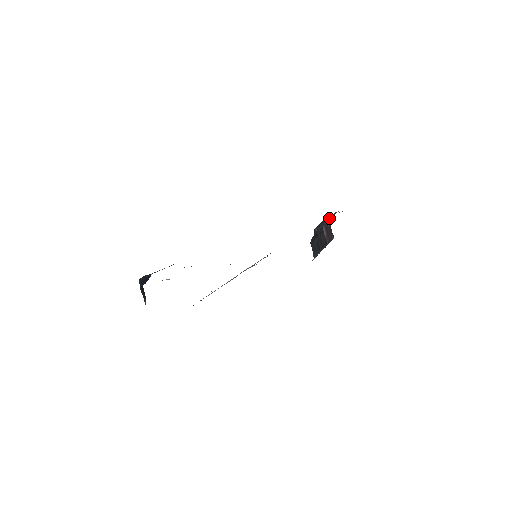
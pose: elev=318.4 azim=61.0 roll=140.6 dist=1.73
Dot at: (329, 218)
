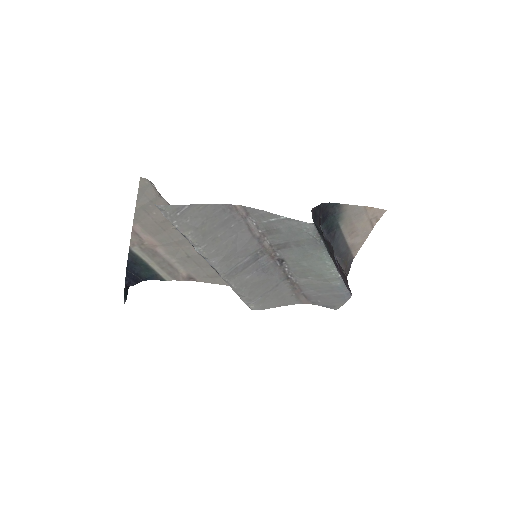
Dot at: (341, 247)
